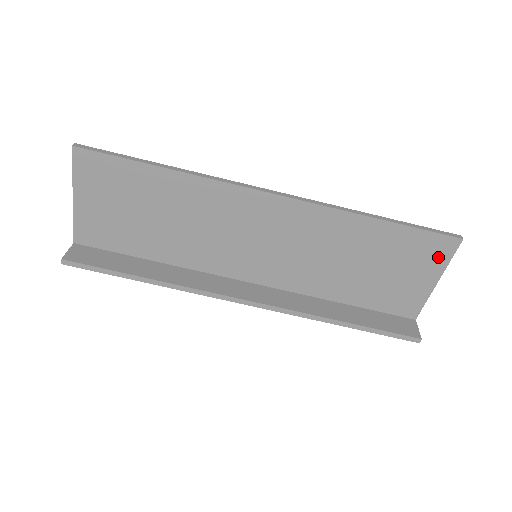
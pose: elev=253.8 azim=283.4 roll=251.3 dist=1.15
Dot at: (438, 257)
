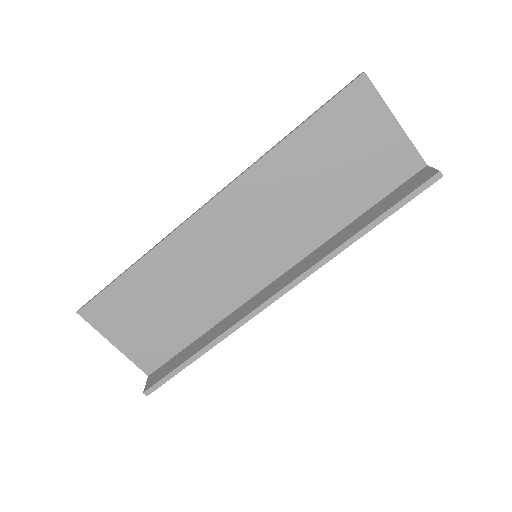
Dot at: (368, 105)
